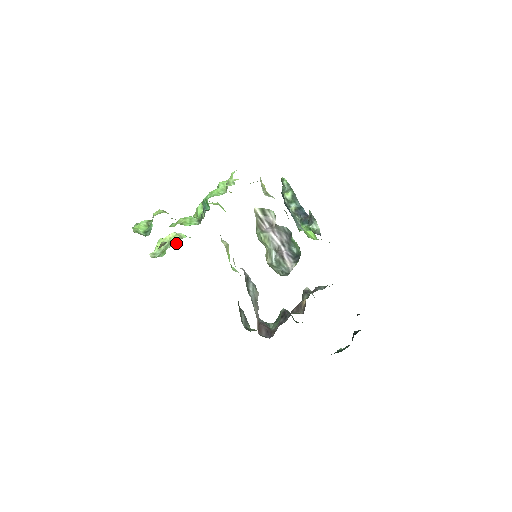
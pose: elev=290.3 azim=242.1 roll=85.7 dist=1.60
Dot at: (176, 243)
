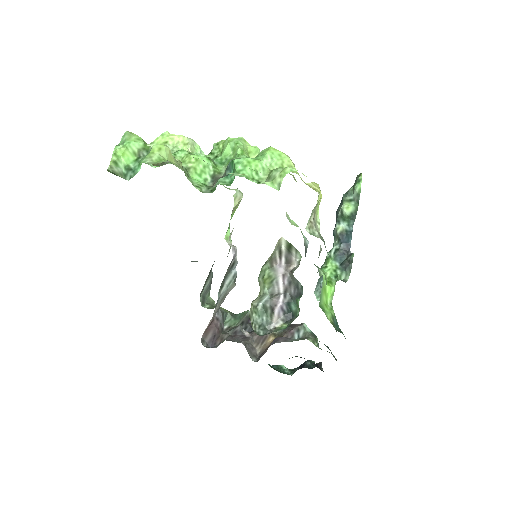
Dot at: occluded
